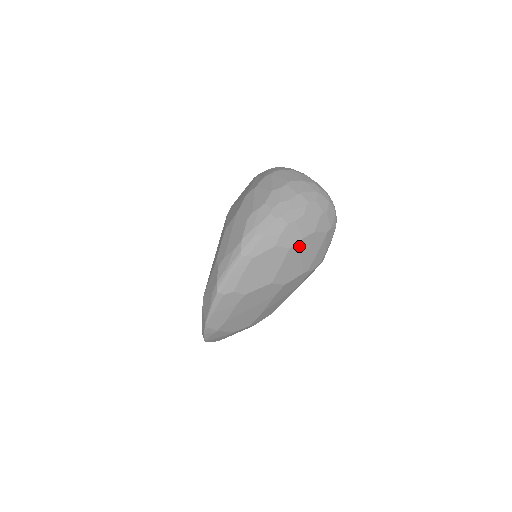
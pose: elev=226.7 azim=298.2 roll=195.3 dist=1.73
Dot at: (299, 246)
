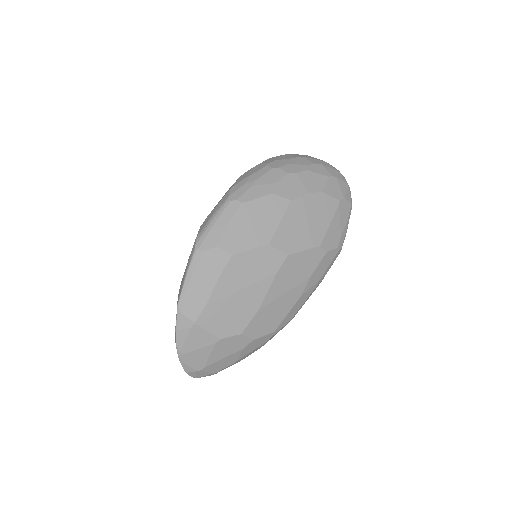
Dot at: (303, 203)
